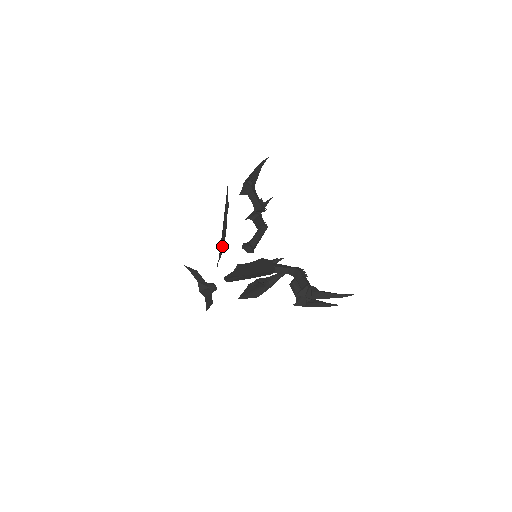
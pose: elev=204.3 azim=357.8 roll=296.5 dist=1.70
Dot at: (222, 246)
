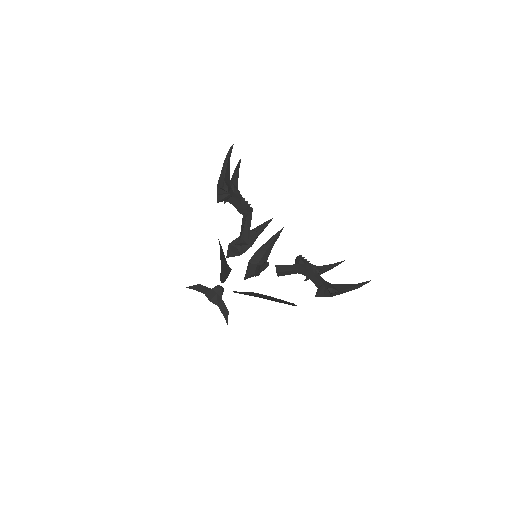
Dot at: occluded
